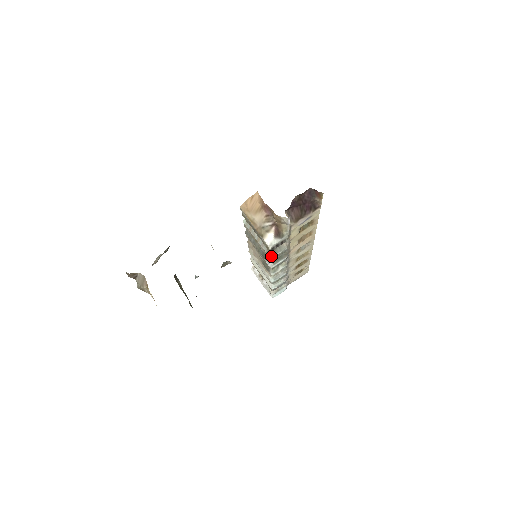
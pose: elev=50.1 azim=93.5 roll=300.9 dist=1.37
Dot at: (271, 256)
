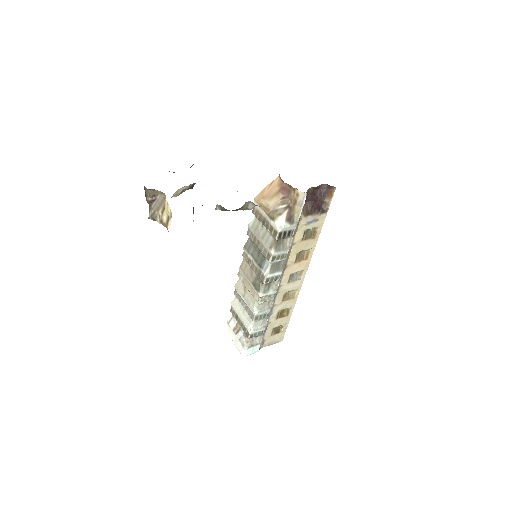
Dot at: (274, 251)
